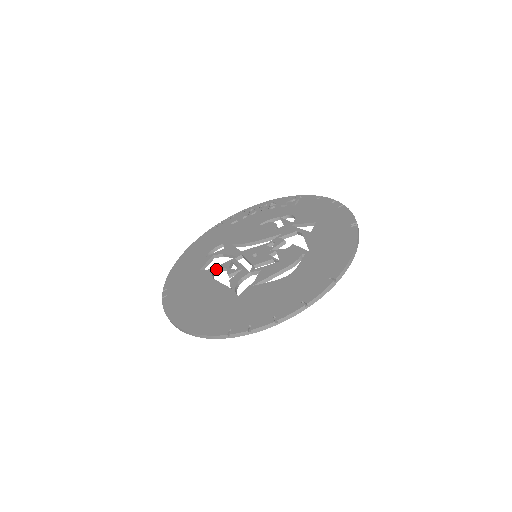
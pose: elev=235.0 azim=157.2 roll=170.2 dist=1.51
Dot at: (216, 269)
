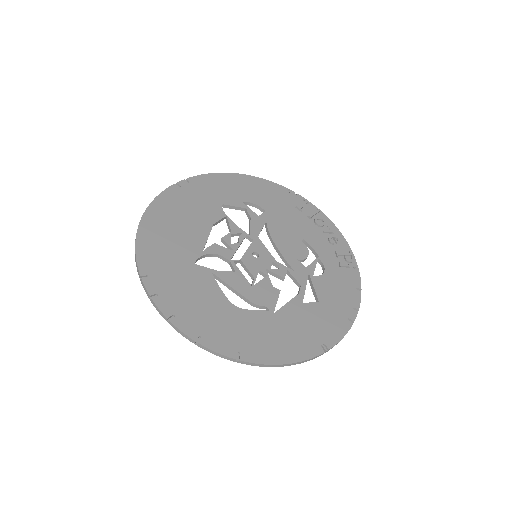
Dot at: (228, 221)
